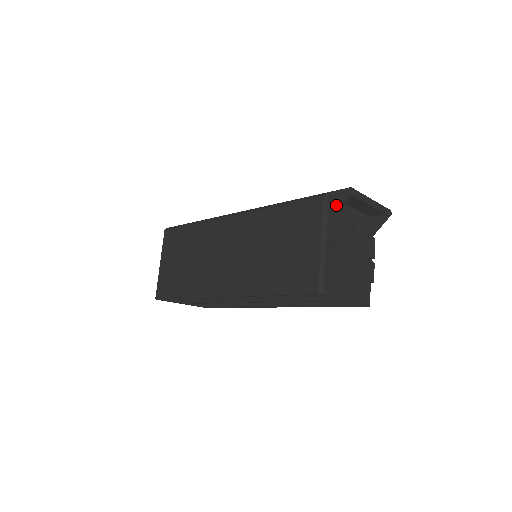
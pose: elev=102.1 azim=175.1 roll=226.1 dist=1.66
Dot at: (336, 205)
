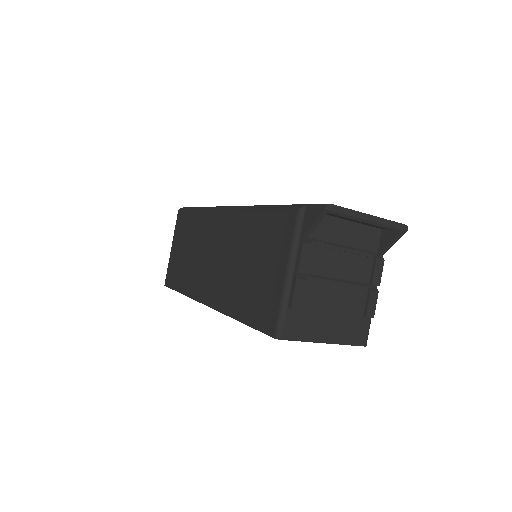
Dot at: (309, 225)
